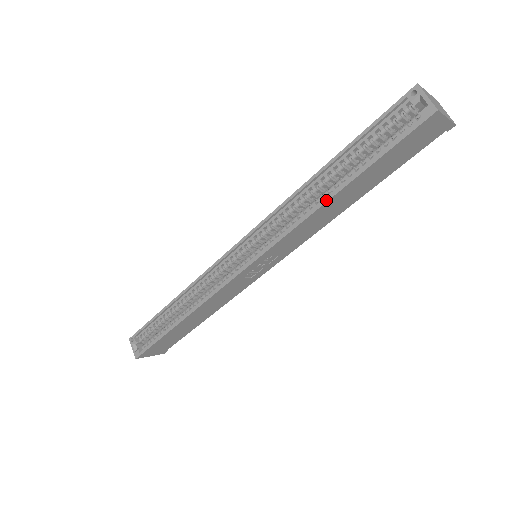
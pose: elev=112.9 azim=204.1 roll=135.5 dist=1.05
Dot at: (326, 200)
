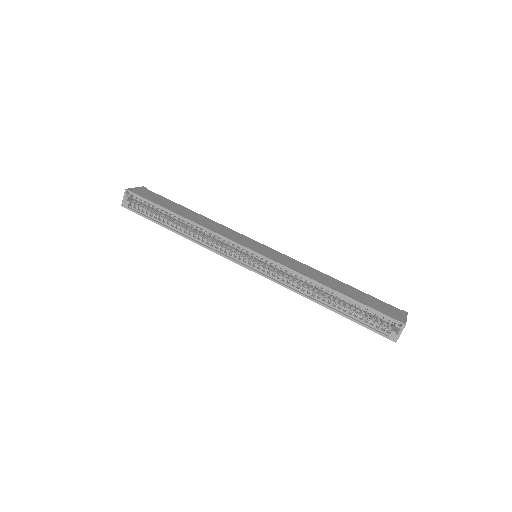
Dot at: (318, 303)
